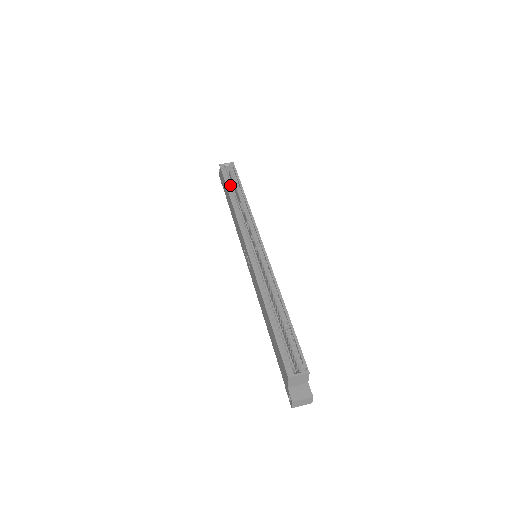
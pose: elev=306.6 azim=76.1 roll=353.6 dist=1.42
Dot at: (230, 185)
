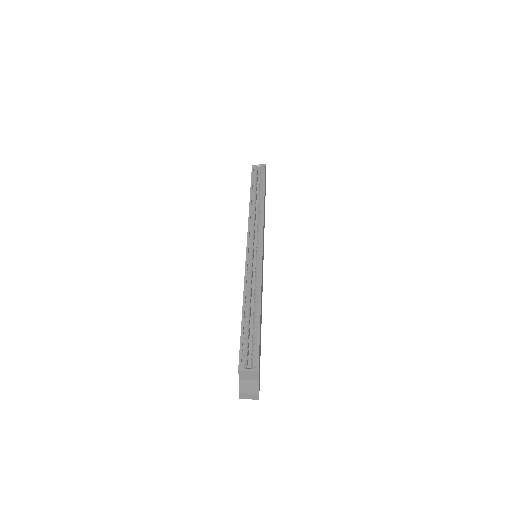
Dot at: (255, 186)
